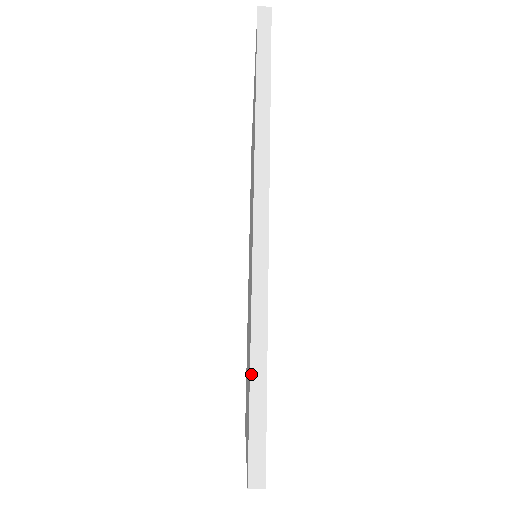
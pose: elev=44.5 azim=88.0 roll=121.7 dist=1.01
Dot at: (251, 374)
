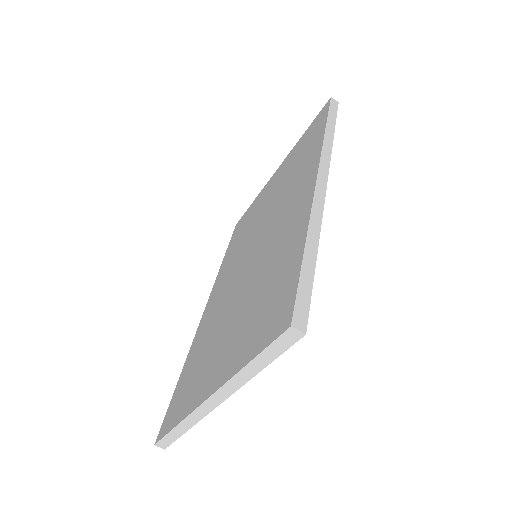
Dot at: (305, 253)
